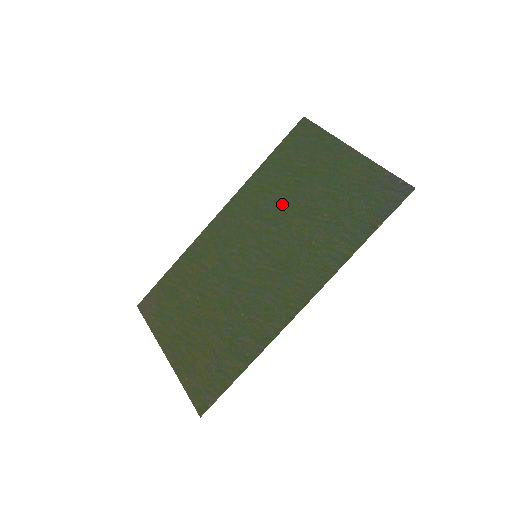
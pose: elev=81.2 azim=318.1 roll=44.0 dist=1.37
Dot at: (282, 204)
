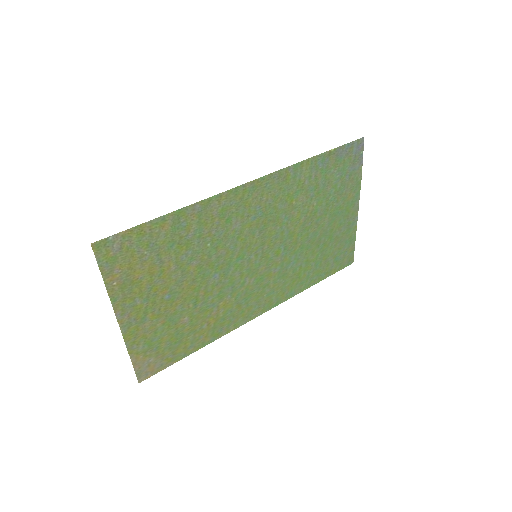
Dot at: (300, 250)
